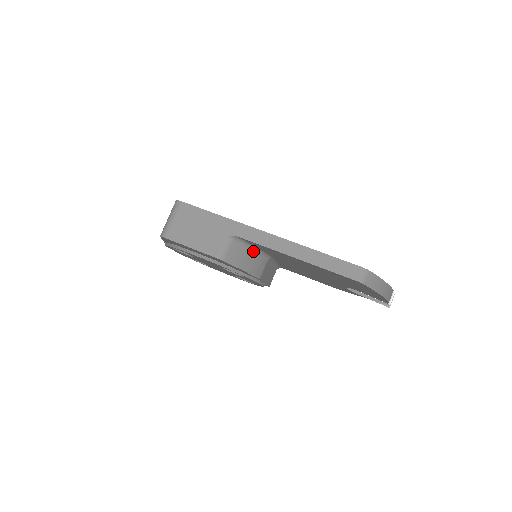
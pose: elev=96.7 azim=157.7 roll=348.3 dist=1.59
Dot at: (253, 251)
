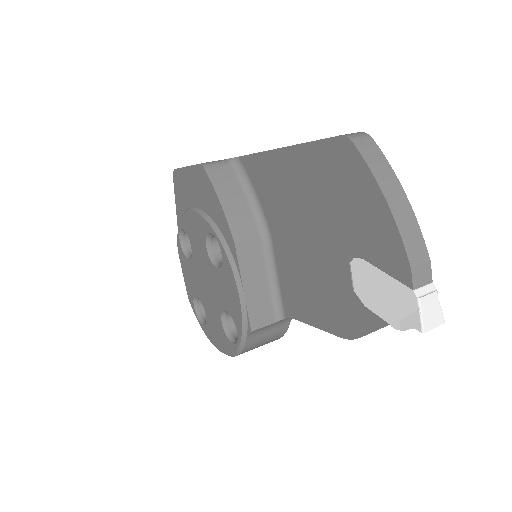
Dot at: (248, 197)
